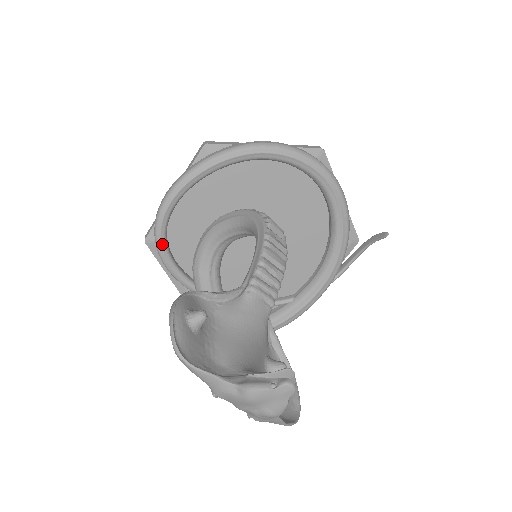
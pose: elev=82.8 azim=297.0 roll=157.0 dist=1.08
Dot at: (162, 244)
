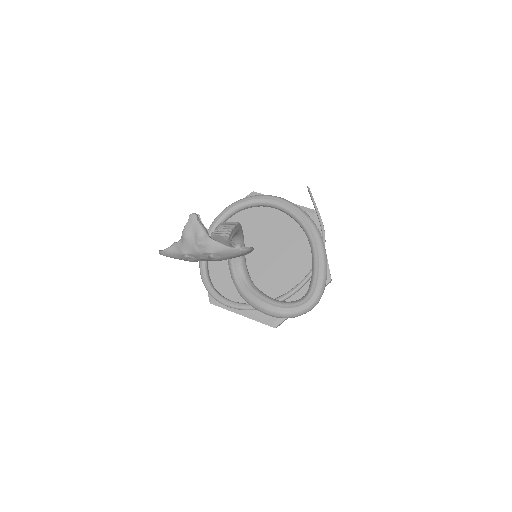
Dot at: (215, 294)
